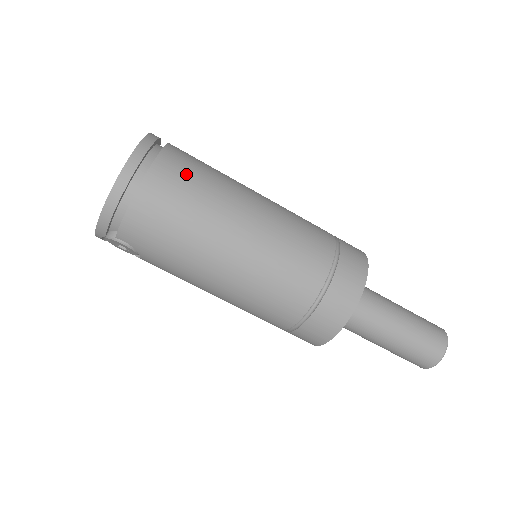
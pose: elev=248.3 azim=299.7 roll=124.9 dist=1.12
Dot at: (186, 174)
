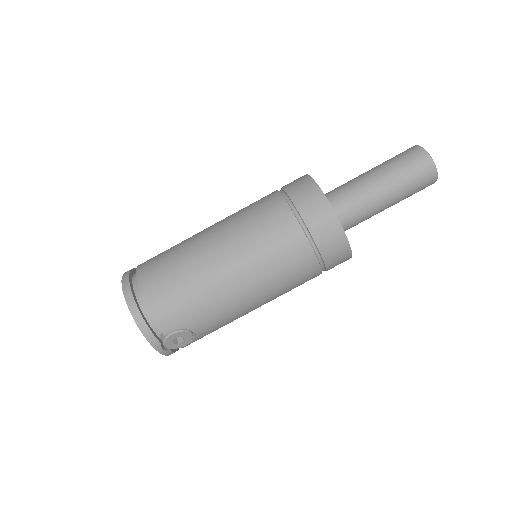
Dot at: (158, 259)
